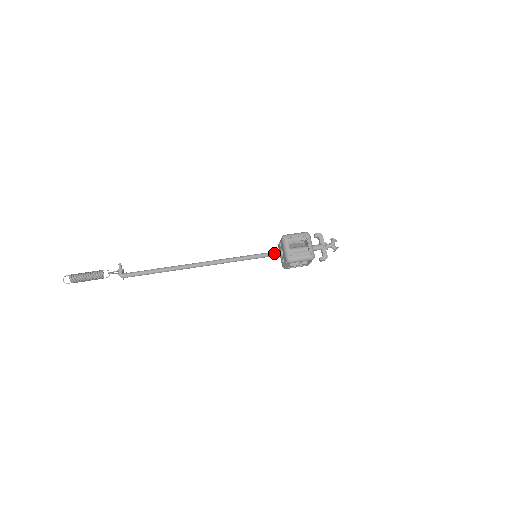
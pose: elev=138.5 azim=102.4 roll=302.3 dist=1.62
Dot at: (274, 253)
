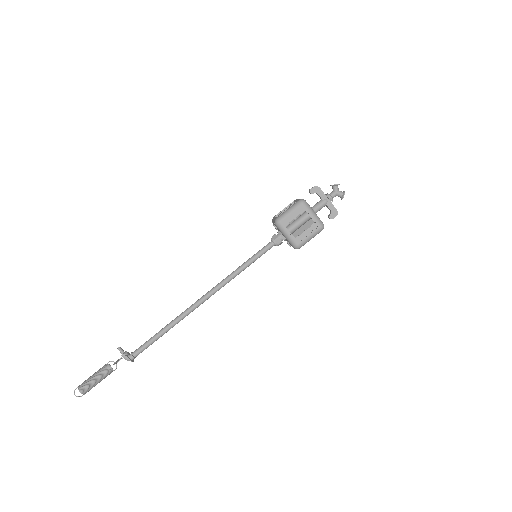
Dot at: (275, 243)
